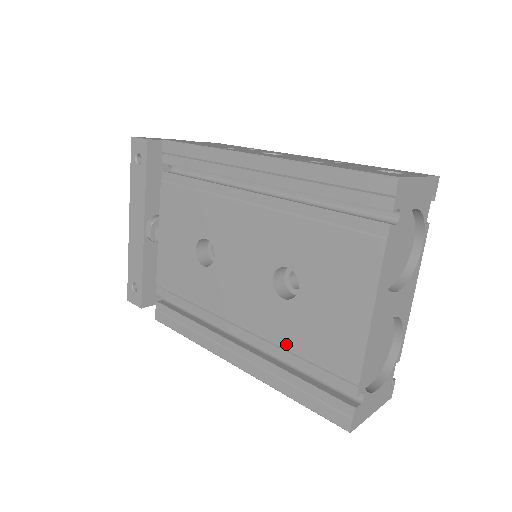
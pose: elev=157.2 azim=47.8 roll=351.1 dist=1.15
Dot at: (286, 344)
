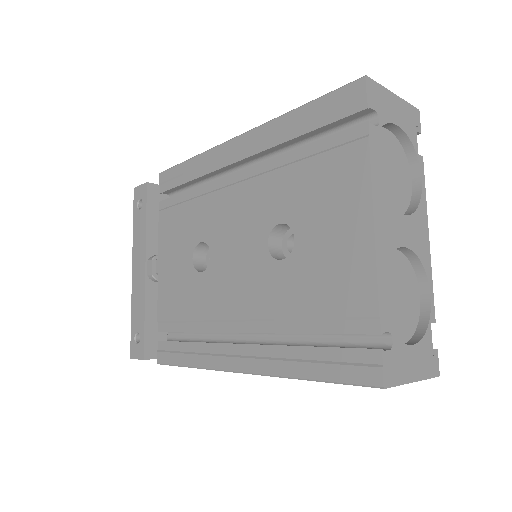
Dot at: (291, 311)
